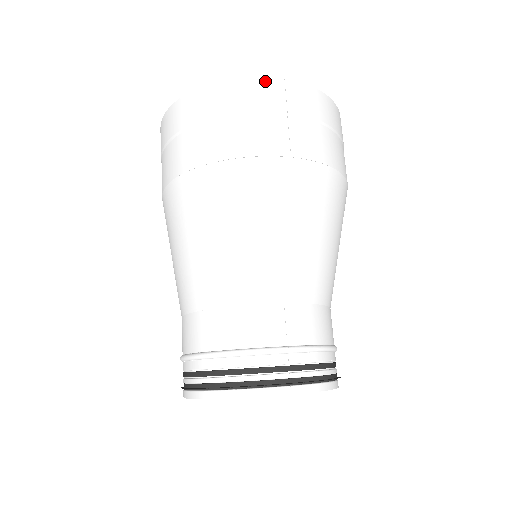
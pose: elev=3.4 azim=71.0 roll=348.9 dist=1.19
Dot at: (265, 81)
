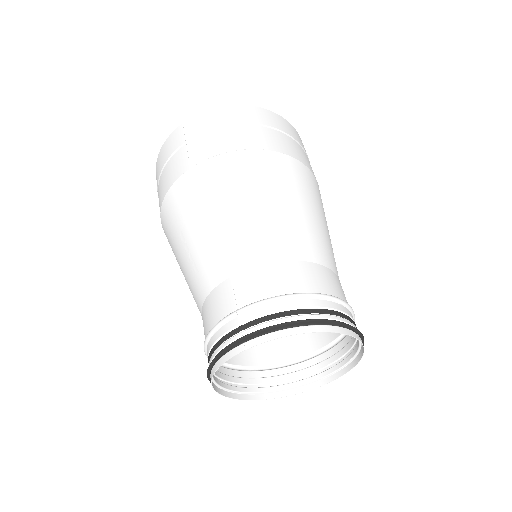
Dot at: (172, 135)
